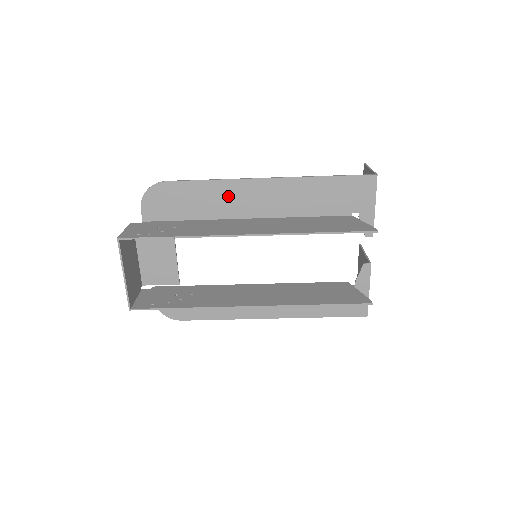
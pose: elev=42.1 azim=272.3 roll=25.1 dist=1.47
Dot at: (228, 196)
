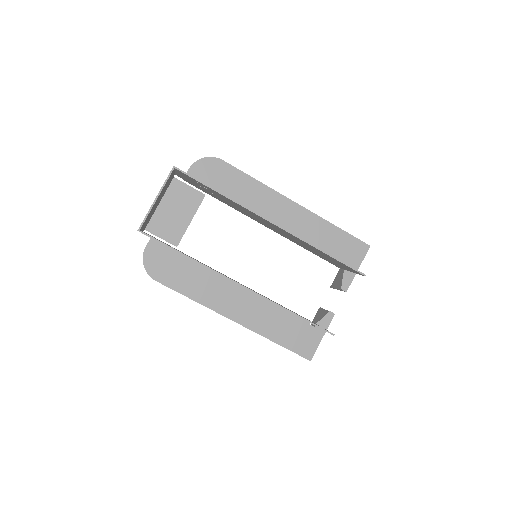
Dot at: (261, 199)
